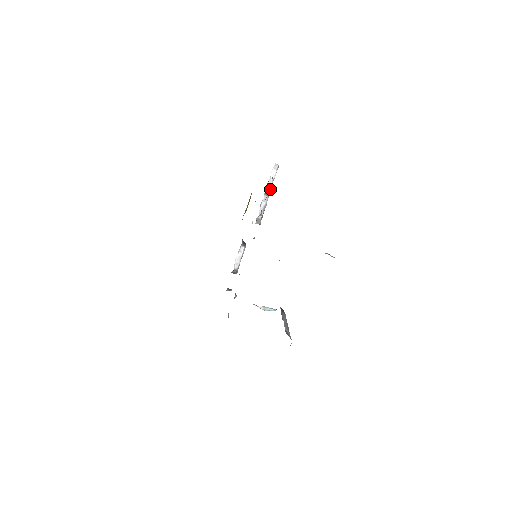
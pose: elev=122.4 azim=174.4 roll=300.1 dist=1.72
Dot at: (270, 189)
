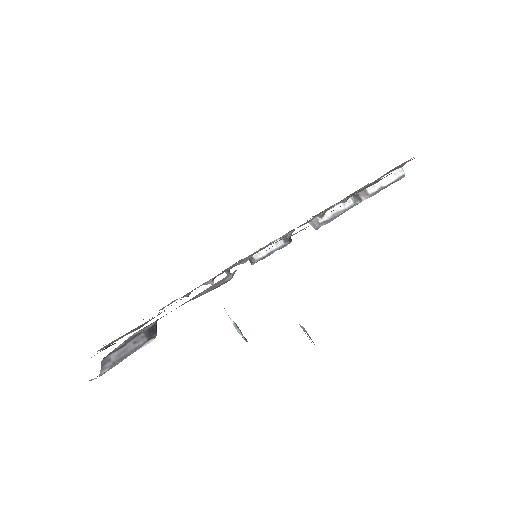
Dot at: (366, 196)
